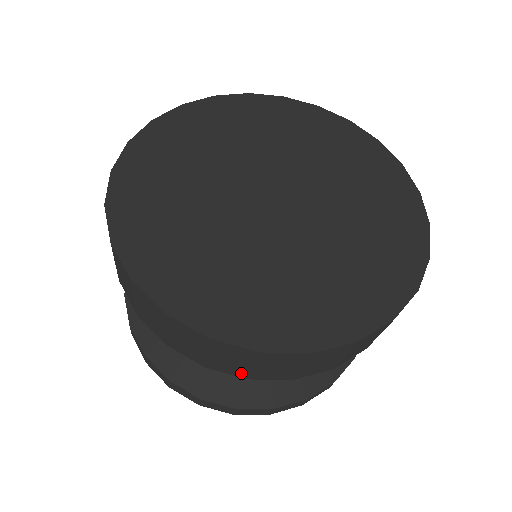
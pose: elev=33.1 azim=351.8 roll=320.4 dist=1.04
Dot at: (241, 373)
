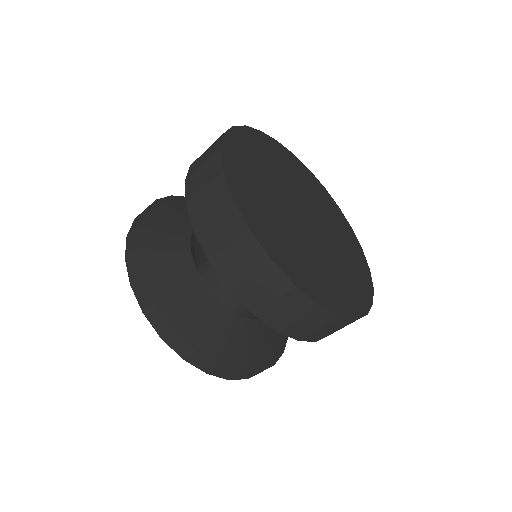
Dot at: occluded
